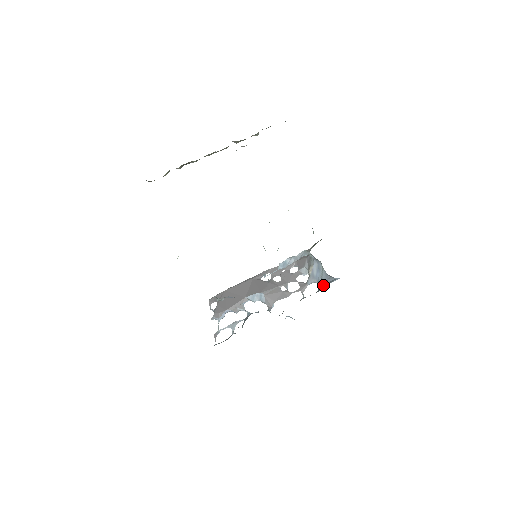
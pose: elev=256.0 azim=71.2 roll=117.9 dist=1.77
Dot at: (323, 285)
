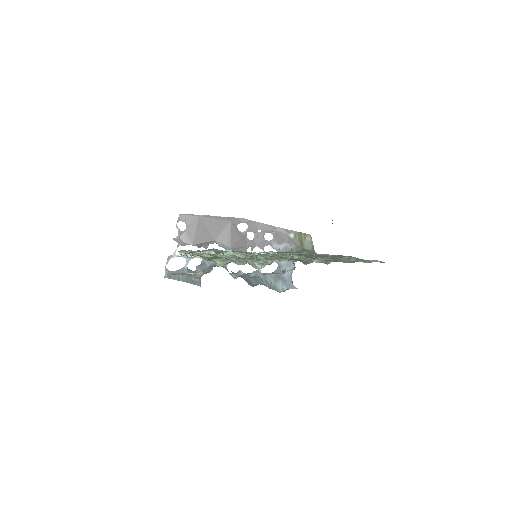
Dot at: (282, 280)
